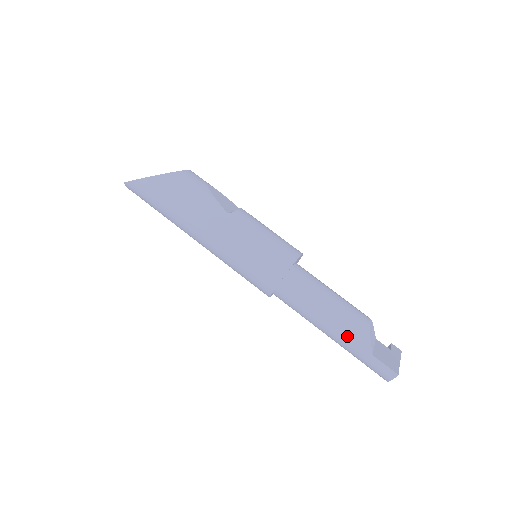
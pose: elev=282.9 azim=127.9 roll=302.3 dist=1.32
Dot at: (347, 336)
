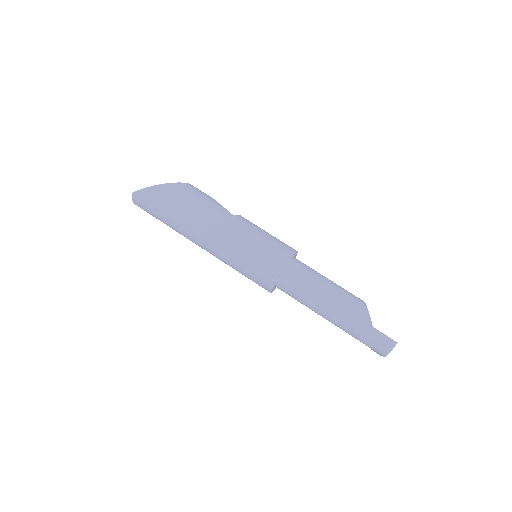
Dot at: (349, 312)
